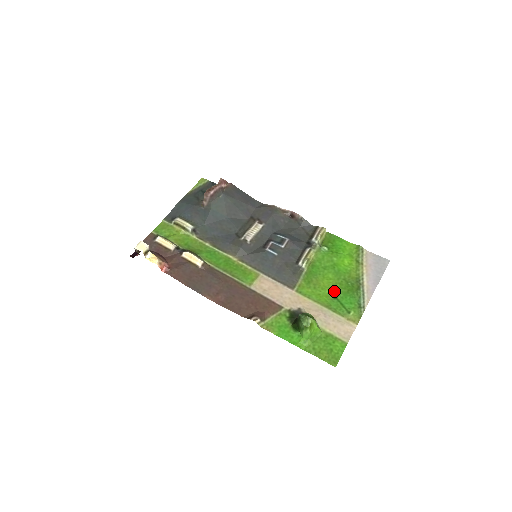
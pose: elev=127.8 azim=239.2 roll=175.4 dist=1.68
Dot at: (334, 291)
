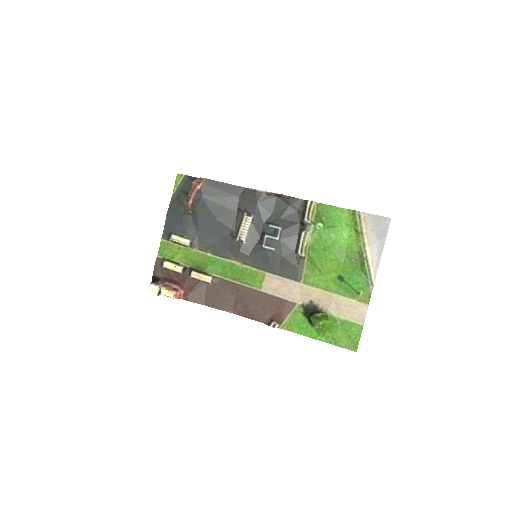
Dot at: (339, 273)
